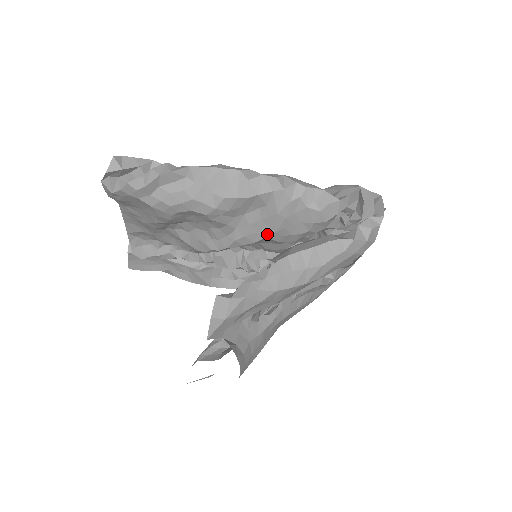
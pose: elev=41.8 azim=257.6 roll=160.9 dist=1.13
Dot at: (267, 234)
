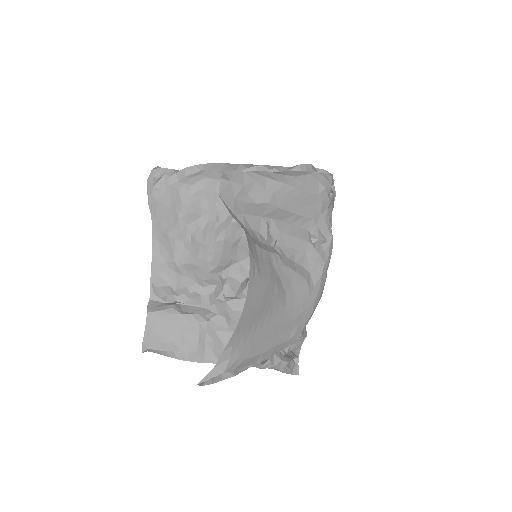
Dot at: occluded
